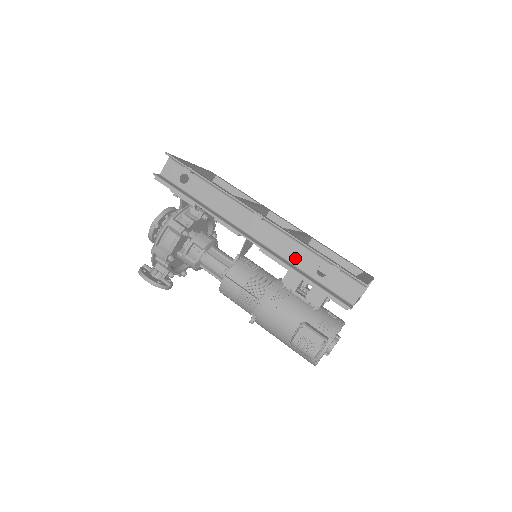
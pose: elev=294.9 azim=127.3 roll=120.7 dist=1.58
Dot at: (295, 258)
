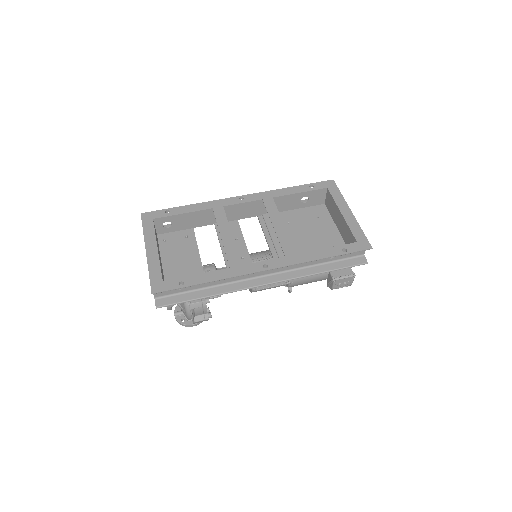
Dot at: (307, 263)
